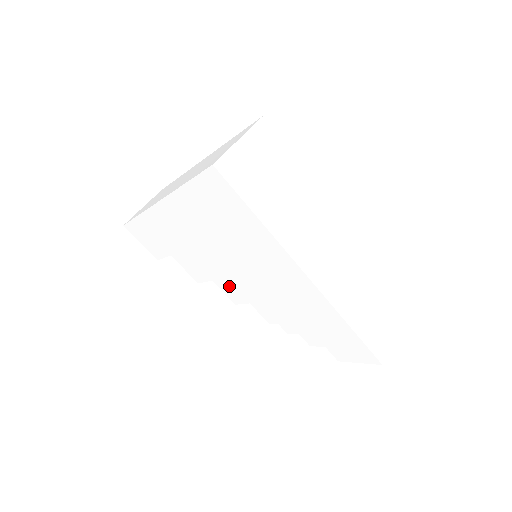
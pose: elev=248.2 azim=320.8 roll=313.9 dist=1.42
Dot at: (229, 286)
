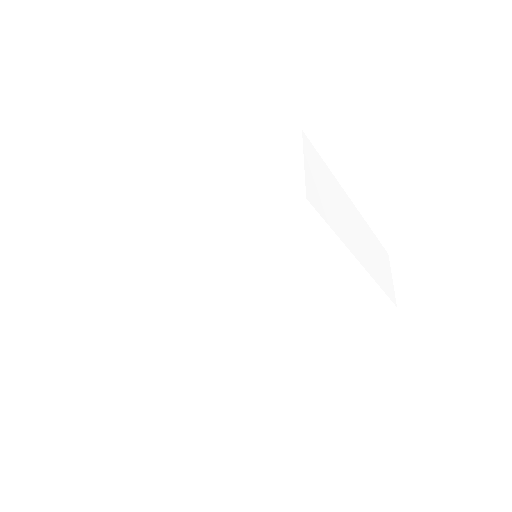
Dot at: occluded
